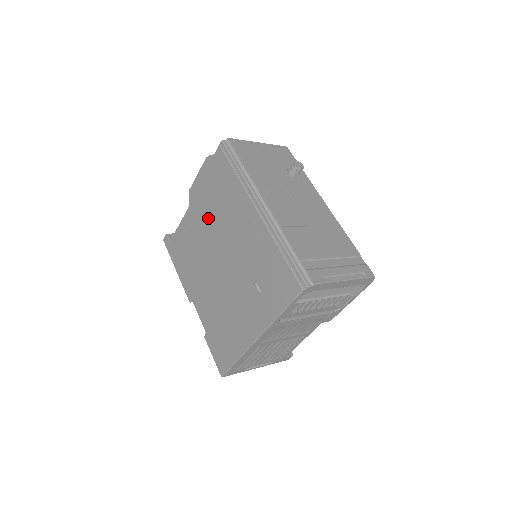
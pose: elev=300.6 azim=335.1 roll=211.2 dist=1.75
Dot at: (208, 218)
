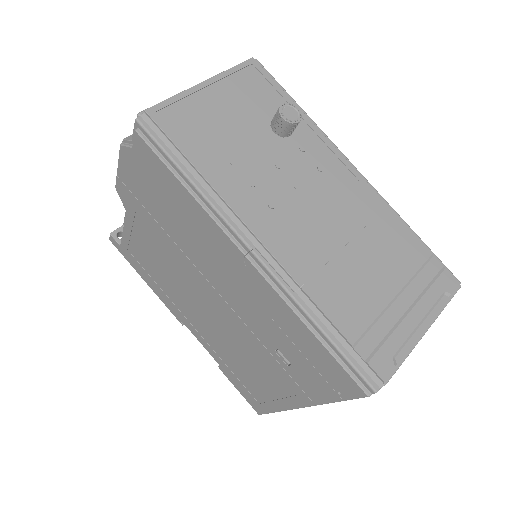
Dot at: (165, 239)
